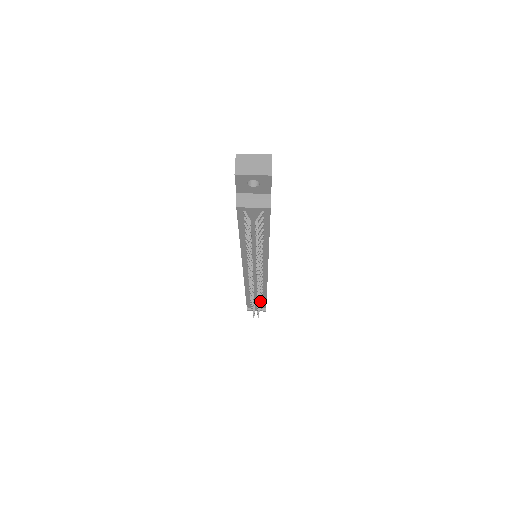
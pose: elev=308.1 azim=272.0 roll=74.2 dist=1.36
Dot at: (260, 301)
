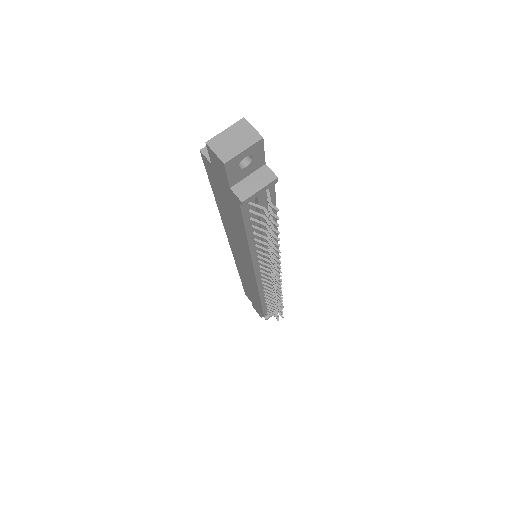
Dot at: occluded
